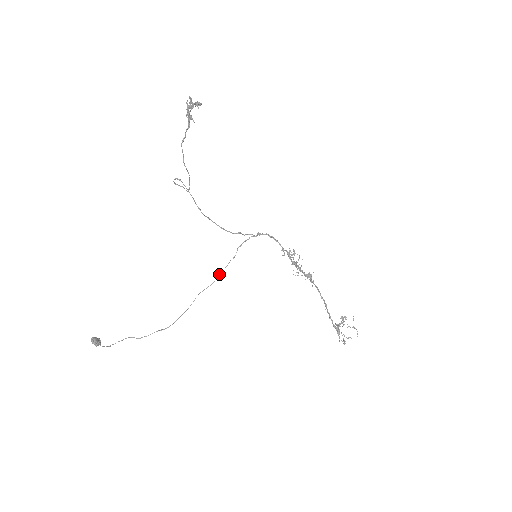
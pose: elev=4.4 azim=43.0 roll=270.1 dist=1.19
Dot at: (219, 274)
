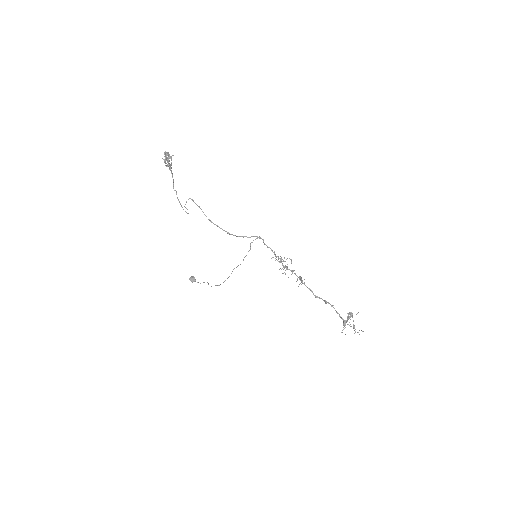
Dot at: (243, 259)
